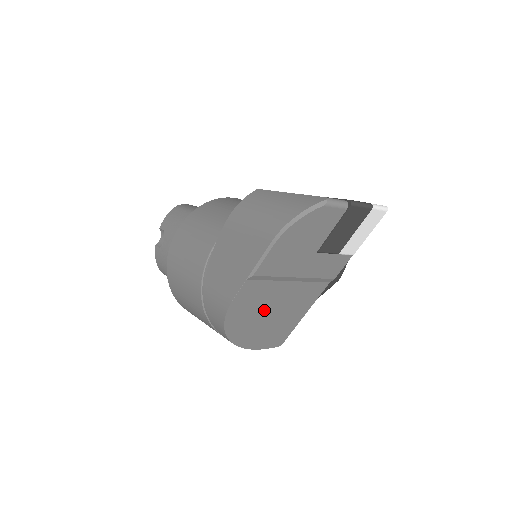
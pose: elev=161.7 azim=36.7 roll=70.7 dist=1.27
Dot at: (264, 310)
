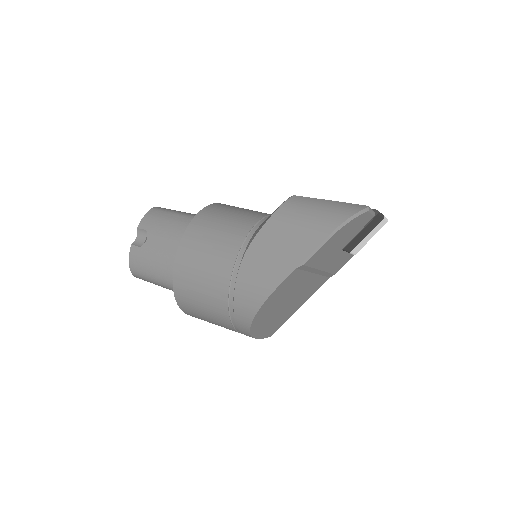
Dot at: (286, 299)
